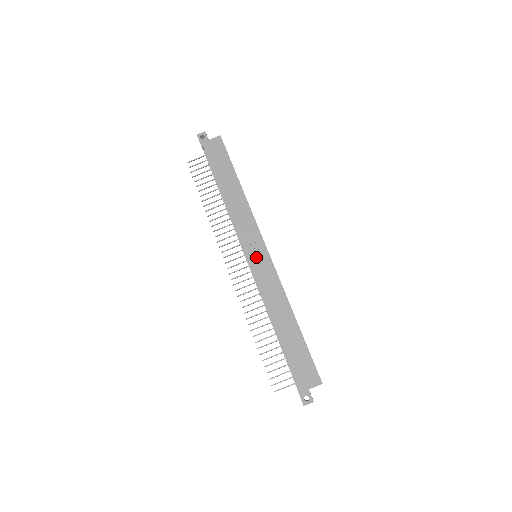
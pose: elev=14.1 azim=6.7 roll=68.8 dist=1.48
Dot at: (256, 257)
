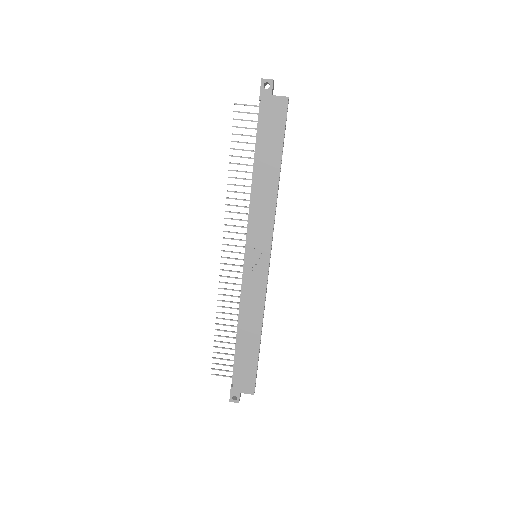
Dot at: (255, 262)
